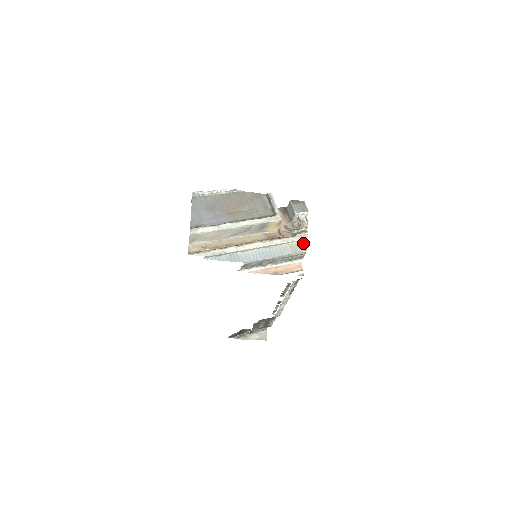
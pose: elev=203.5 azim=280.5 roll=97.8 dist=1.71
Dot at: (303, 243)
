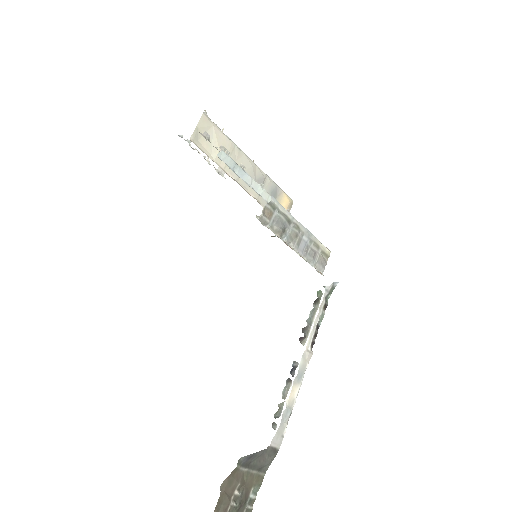
Dot at: occluded
